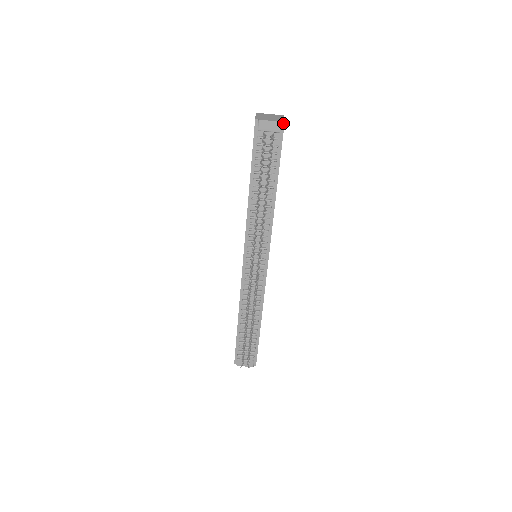
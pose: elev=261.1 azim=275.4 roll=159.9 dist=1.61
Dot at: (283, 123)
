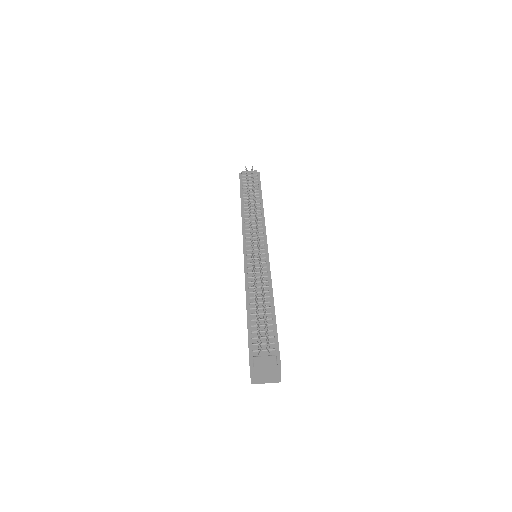
Dot at: (258, 172)
